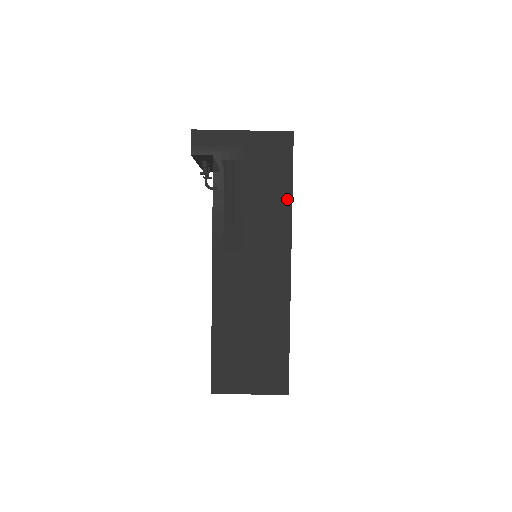
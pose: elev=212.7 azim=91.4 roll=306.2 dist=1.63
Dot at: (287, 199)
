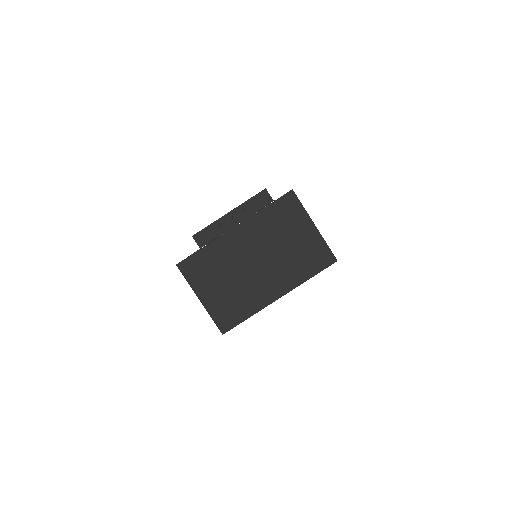
Dot at: occluded
